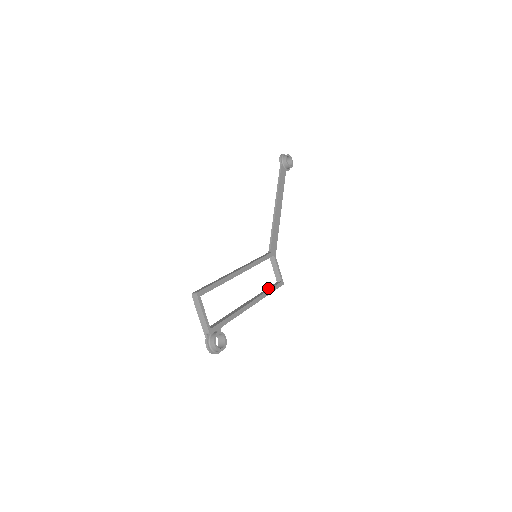
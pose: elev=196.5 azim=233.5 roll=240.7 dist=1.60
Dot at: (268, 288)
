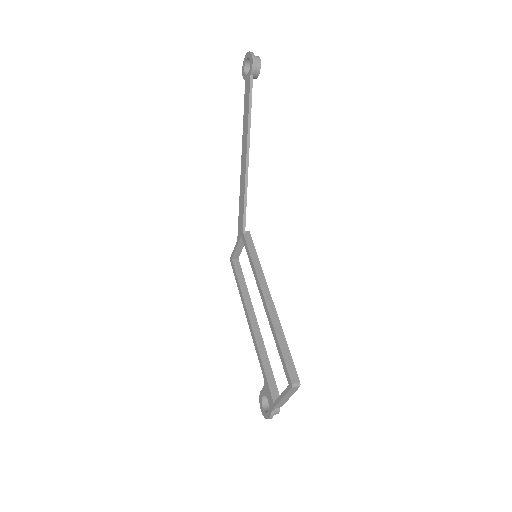
Dot at: (240, 279)
